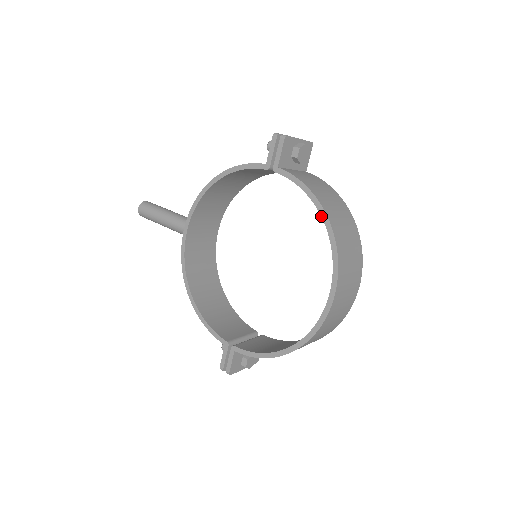
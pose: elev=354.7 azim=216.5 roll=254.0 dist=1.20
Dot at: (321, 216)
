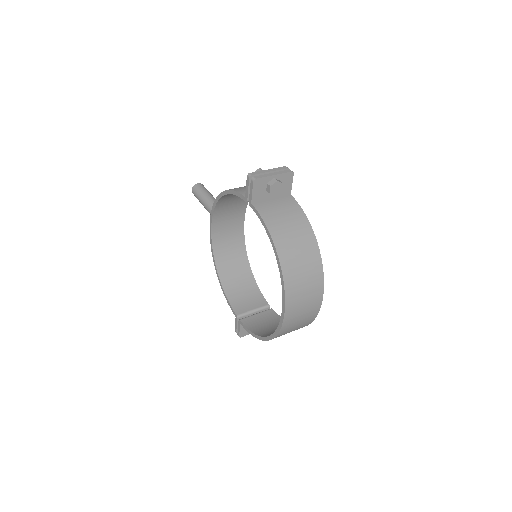
Dot at: (275, 254)
